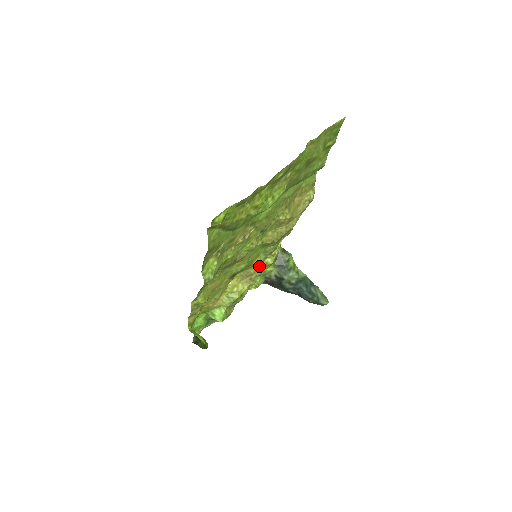
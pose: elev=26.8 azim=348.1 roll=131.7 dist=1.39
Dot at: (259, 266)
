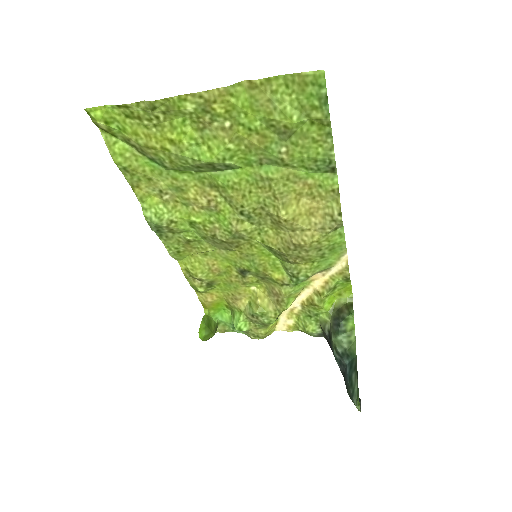
Dot at: (287, 289)
